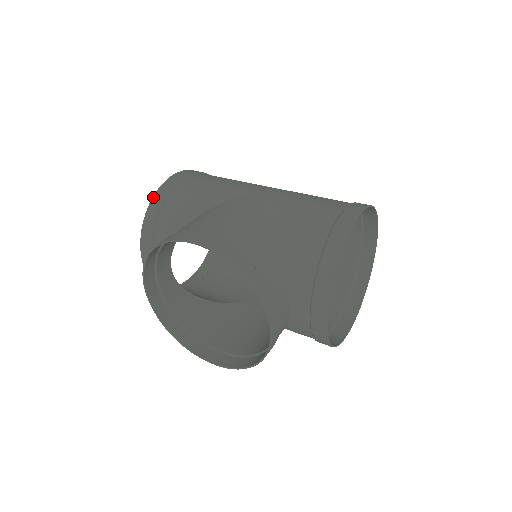
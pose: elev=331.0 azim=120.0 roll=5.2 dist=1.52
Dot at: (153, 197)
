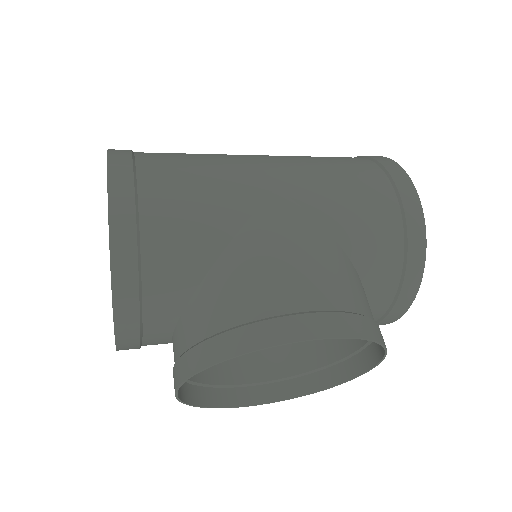
Dot at: (110, 250)
